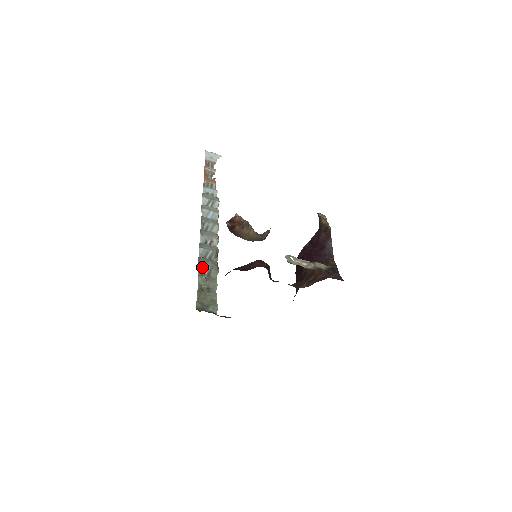
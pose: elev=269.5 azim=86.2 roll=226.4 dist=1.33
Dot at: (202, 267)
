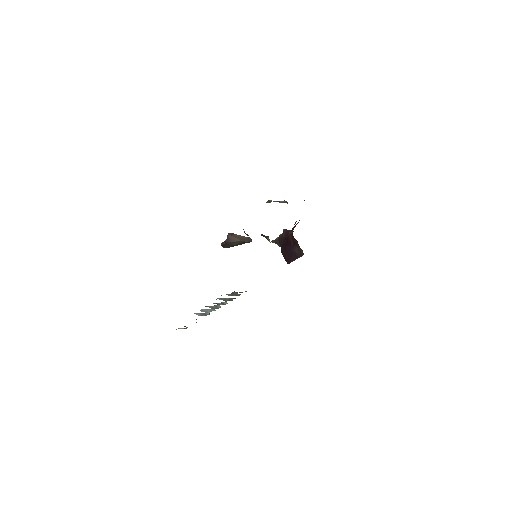
Dot at: (228, 295)
